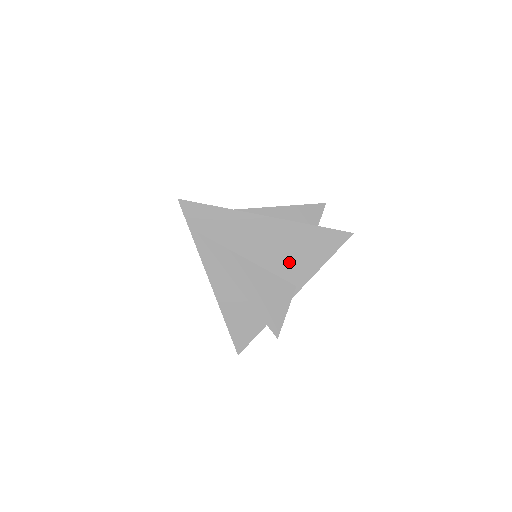
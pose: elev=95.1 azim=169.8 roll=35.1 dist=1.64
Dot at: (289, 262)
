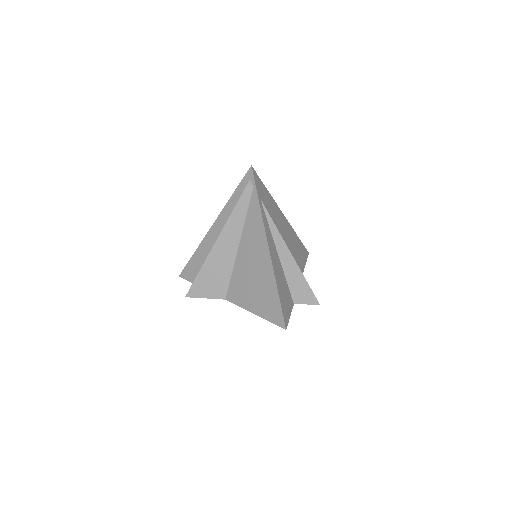
Dot at: (294, 256)
